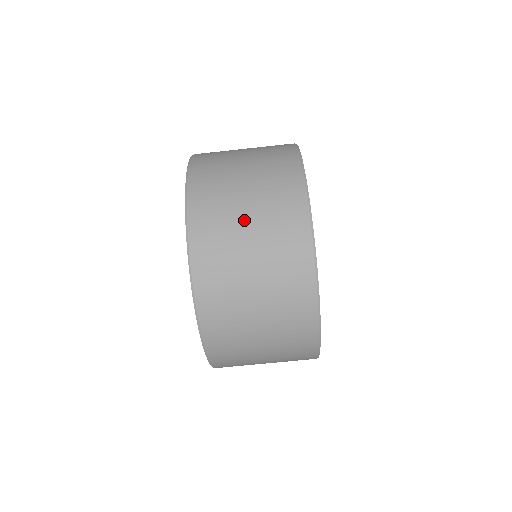
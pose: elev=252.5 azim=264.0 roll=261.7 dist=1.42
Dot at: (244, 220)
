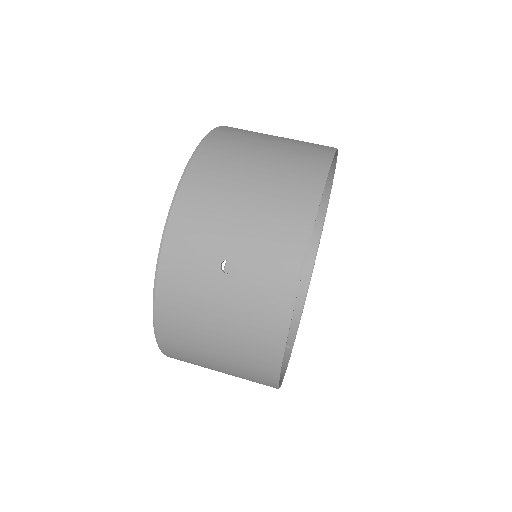
Dot at: occluded
